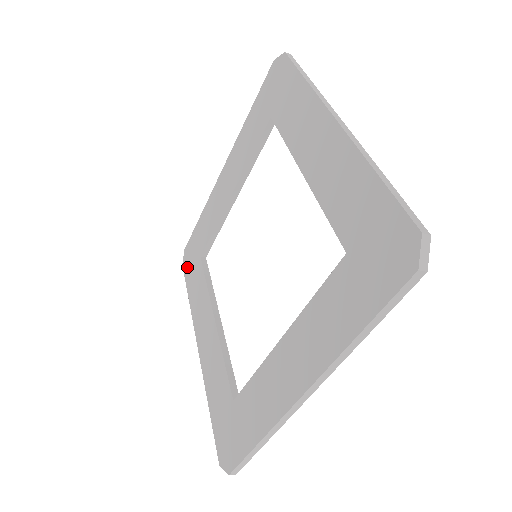
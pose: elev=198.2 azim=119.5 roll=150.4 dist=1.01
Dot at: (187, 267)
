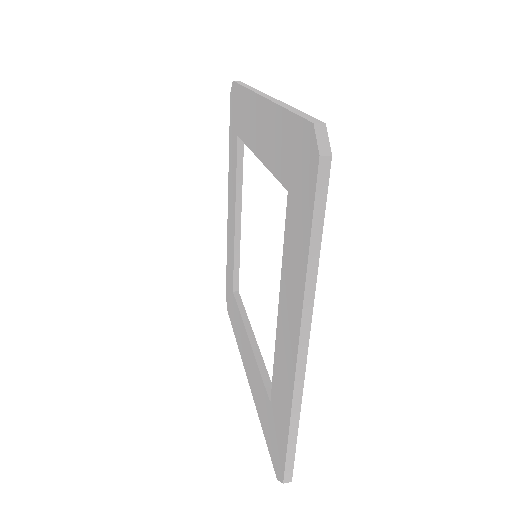
Dot at: (229, 309)
